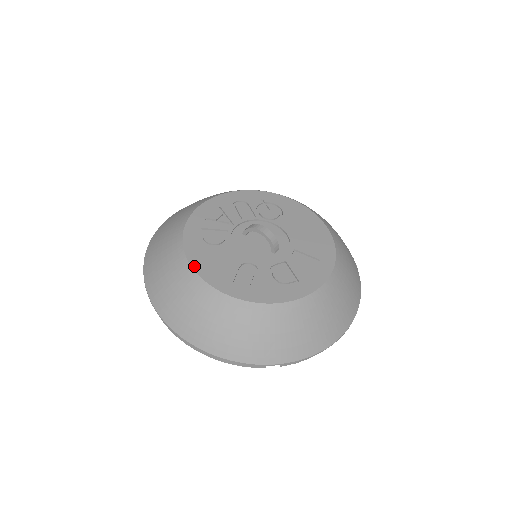
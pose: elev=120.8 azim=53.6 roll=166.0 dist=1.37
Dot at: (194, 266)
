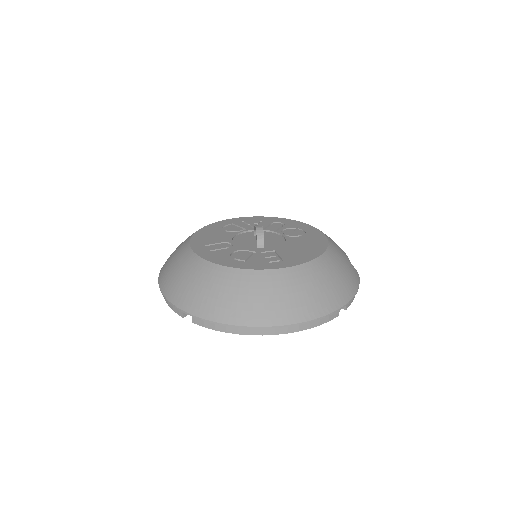
Dot at: (197, 232)
